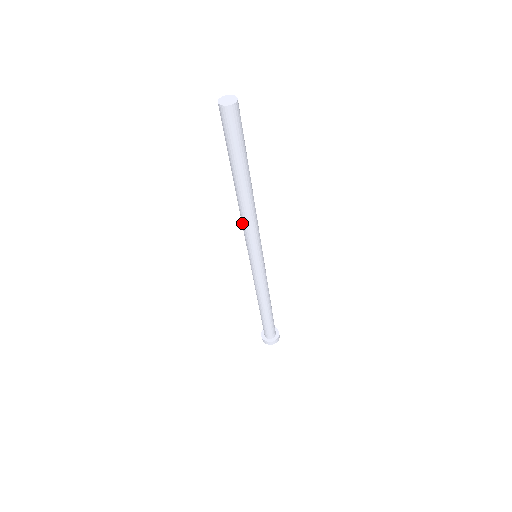
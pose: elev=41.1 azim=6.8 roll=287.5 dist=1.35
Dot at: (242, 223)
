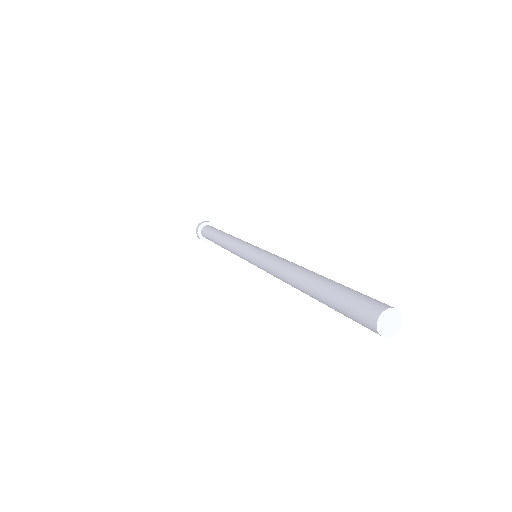
Dot at: (273, 267)
